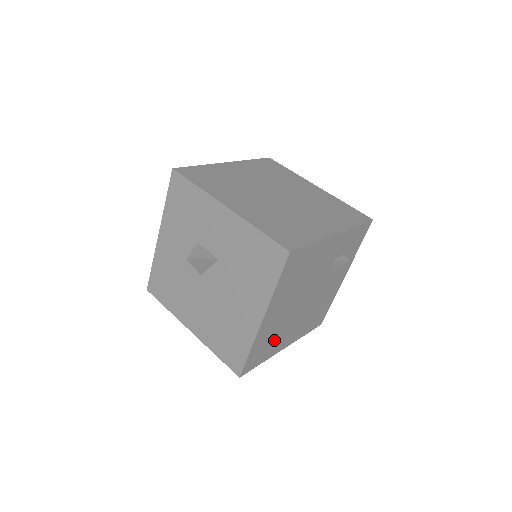
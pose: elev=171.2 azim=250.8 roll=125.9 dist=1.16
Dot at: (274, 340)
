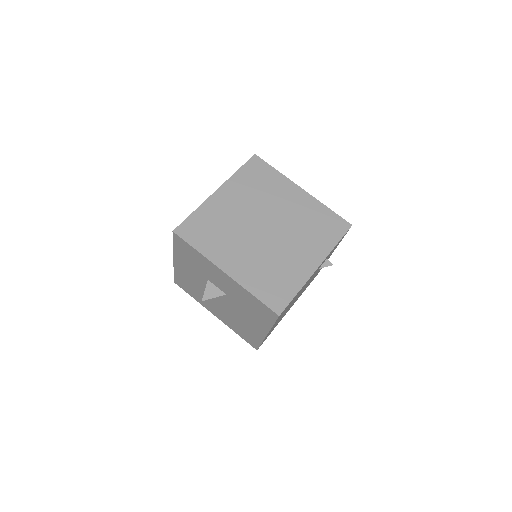
Dot at: occluded
